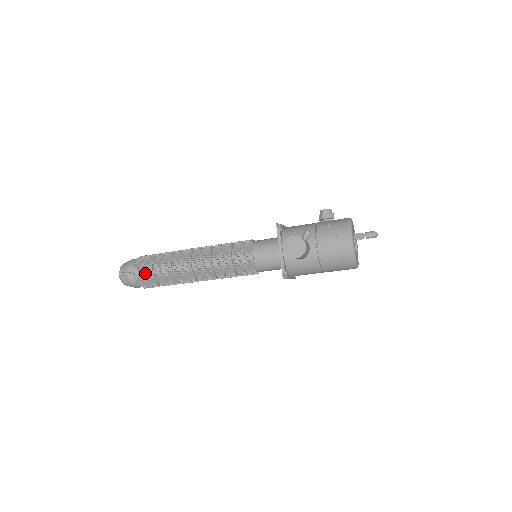
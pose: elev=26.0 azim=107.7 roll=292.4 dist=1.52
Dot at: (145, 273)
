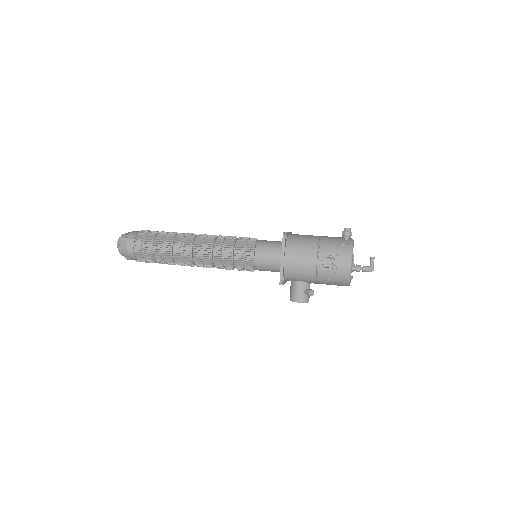
Dot at: occluded
